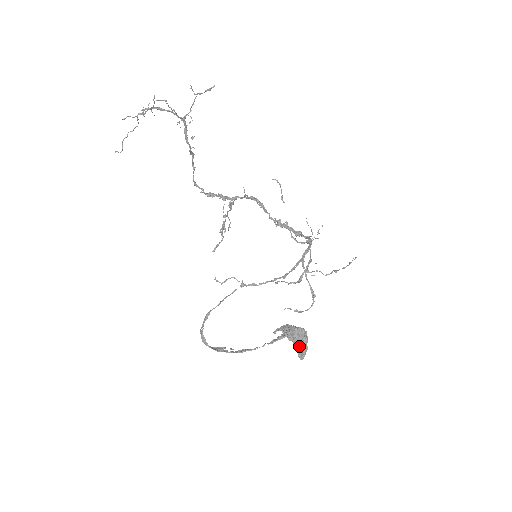
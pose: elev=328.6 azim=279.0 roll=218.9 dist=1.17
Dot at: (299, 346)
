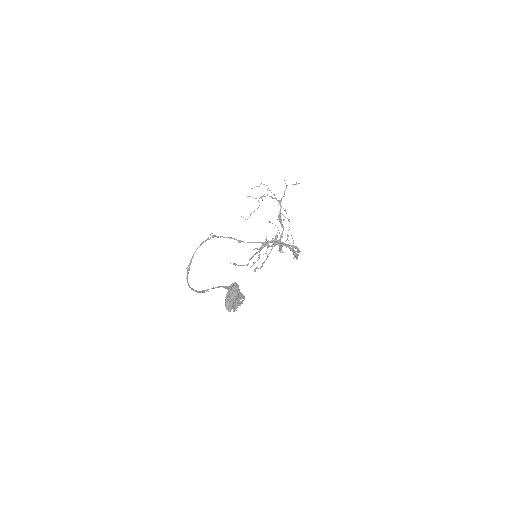
Dot at: (229, 296)
